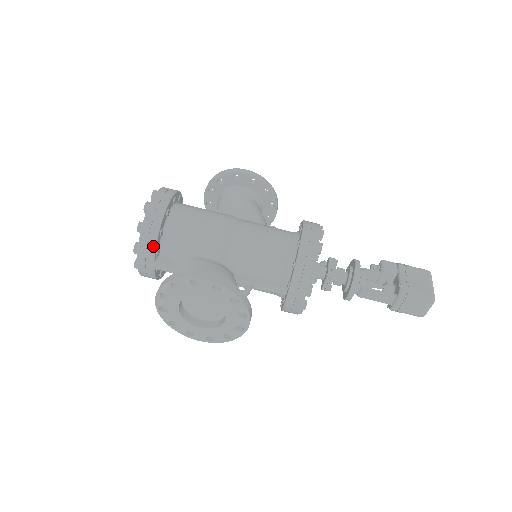
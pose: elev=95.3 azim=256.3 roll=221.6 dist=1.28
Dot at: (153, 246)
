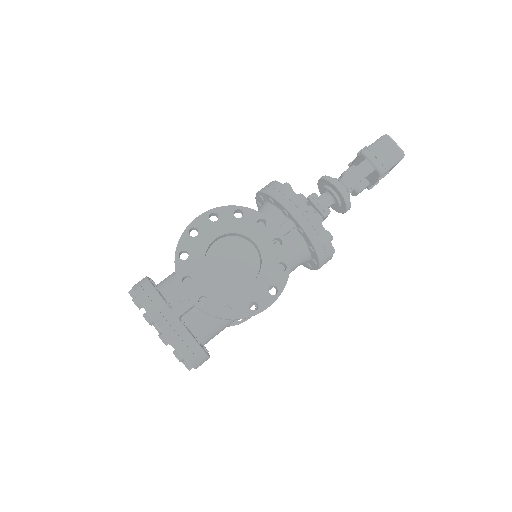
Dot at: (157, 296)
